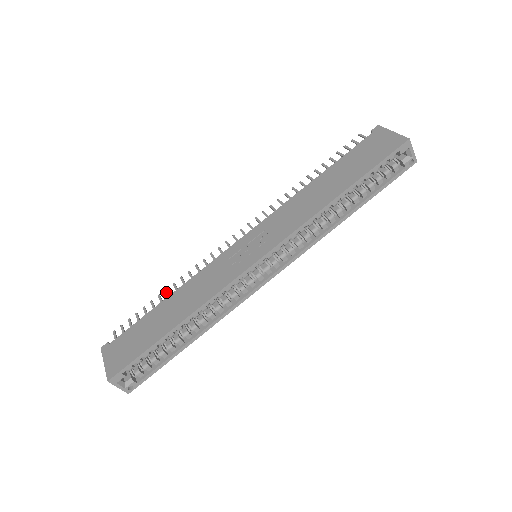
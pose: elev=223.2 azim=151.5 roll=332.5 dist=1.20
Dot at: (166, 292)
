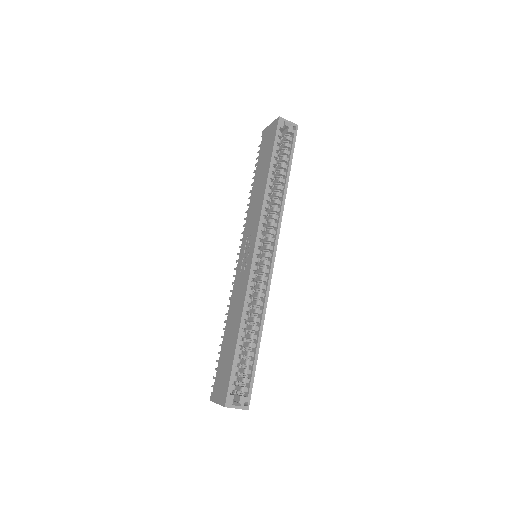
Dot at: occluded
